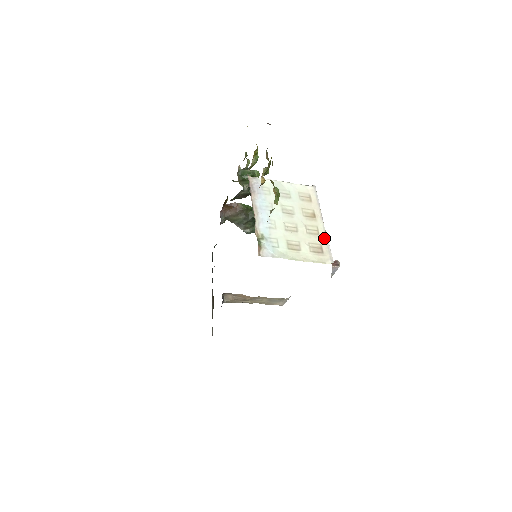
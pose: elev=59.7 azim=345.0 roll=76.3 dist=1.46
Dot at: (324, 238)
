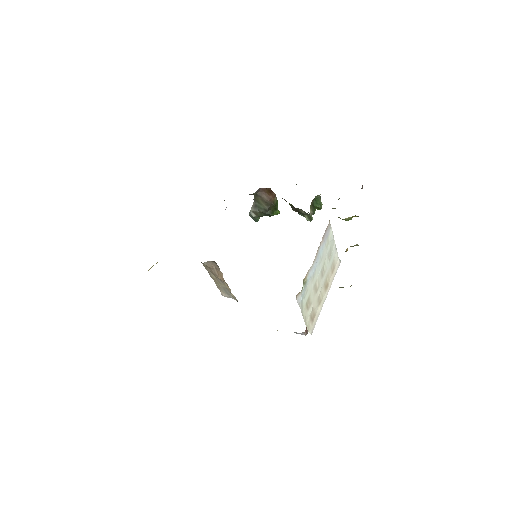
Dot at: (320, 310)
